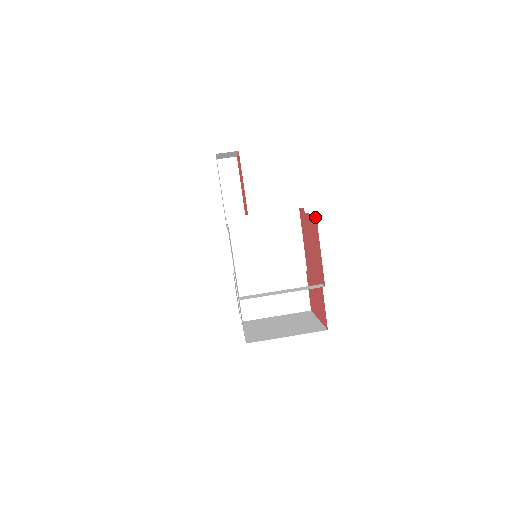
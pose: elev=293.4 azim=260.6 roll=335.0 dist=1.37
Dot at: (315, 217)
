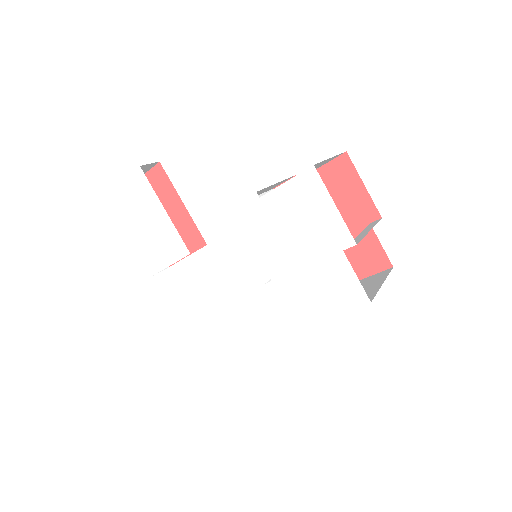
Dot at: (343, 157)
